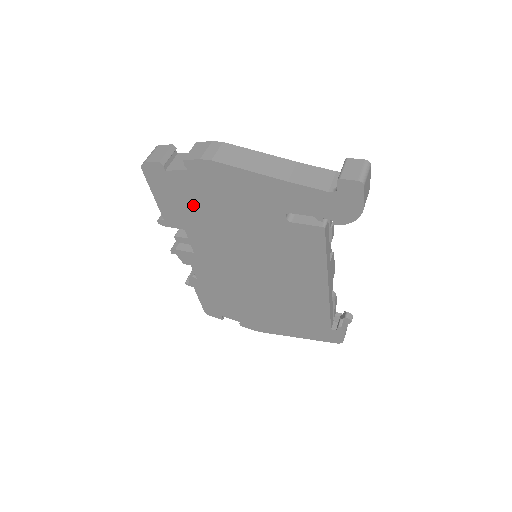
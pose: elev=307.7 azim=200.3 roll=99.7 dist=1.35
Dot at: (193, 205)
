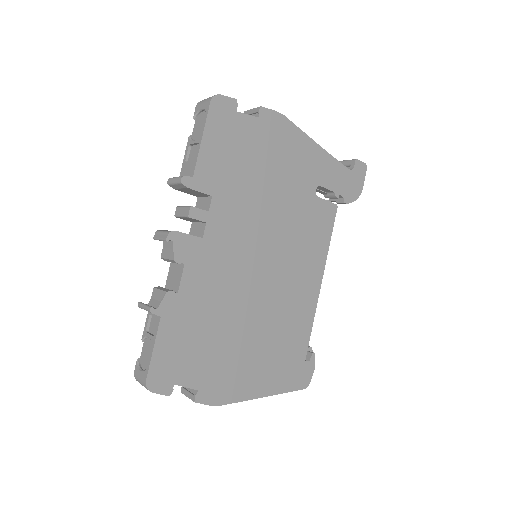
Dot at: (242, 161)
